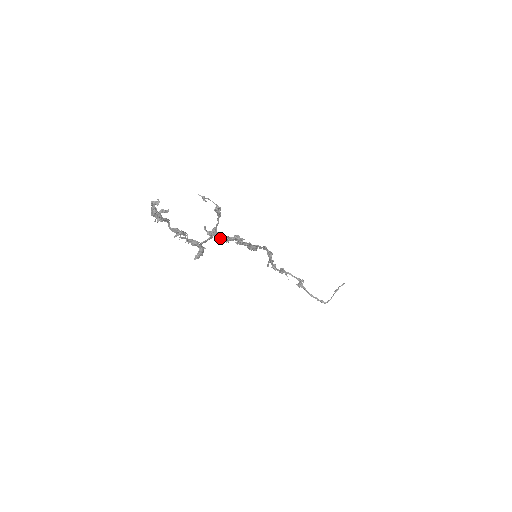
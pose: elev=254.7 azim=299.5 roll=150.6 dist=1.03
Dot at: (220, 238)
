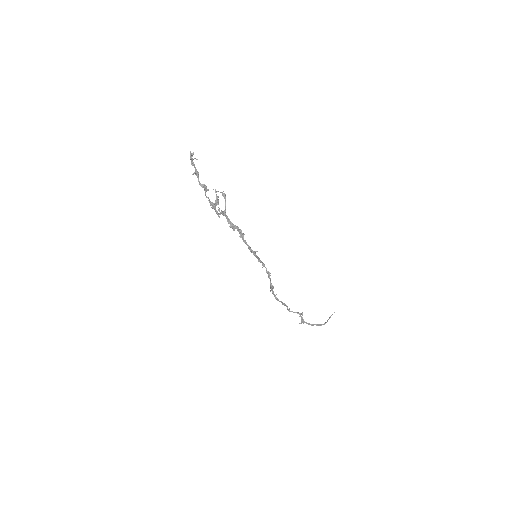
Dot at: (229, 223)
